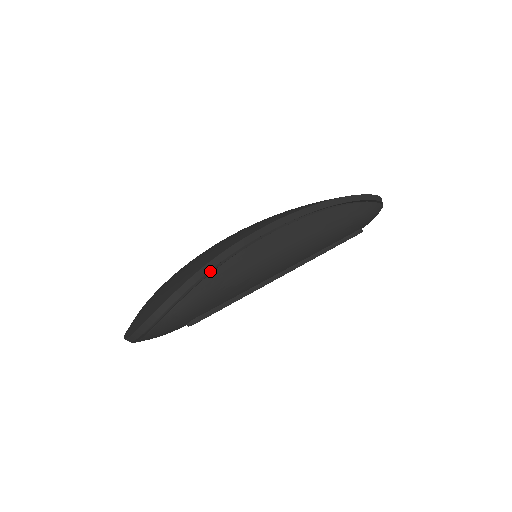
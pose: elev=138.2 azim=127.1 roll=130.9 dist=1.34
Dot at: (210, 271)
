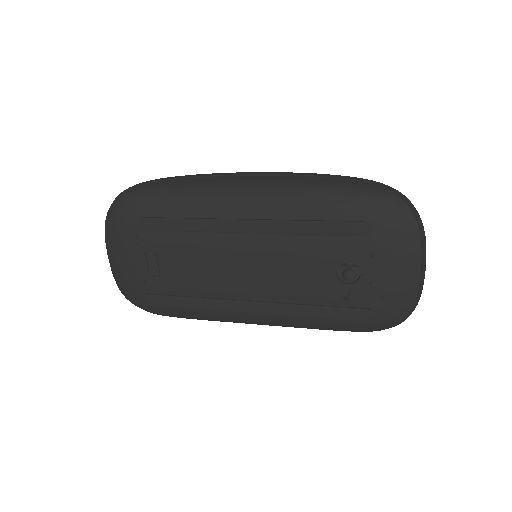
Dot at: occluded
